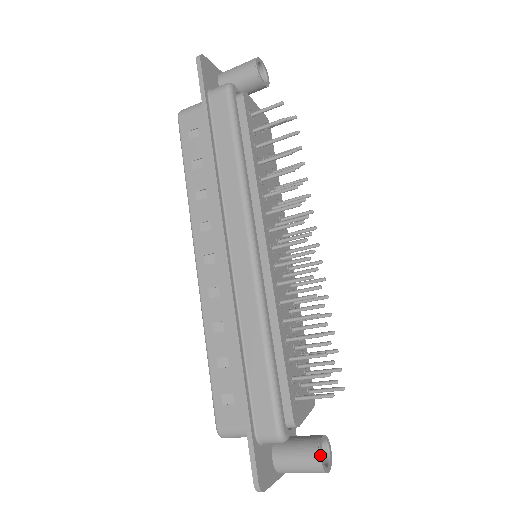
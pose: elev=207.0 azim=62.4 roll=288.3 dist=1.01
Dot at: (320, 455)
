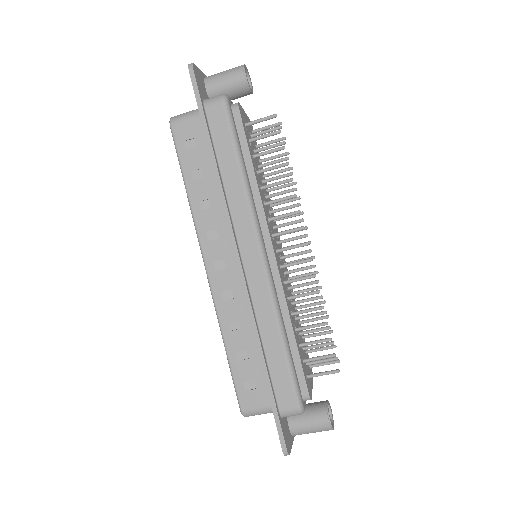
Dot at: (329, 418)
